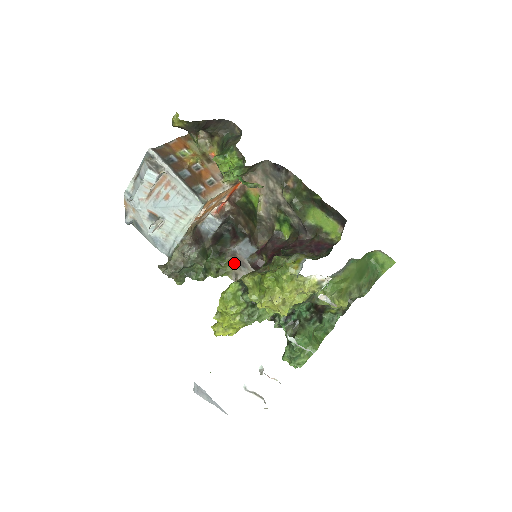
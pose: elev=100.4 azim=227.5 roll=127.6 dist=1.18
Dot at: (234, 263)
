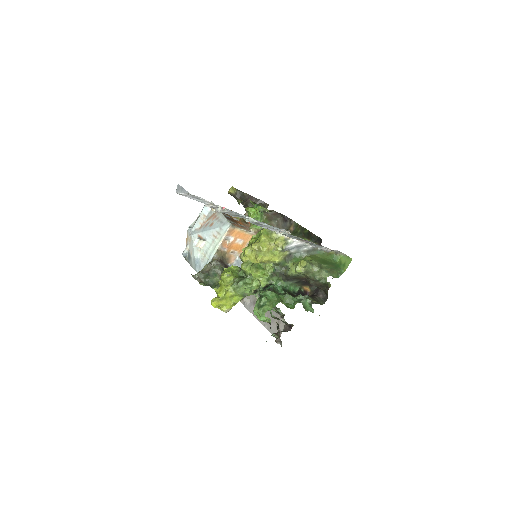
Dot at: occluded
